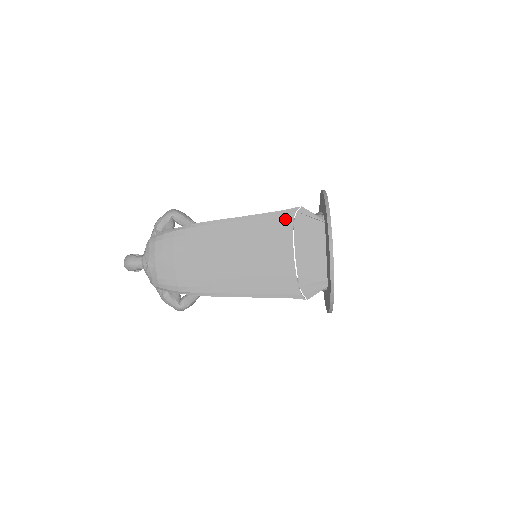
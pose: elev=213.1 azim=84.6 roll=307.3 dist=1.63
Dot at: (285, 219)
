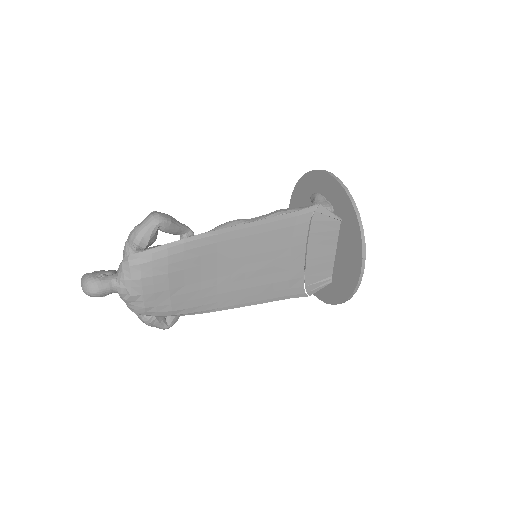
Dot at: (302, 220)
